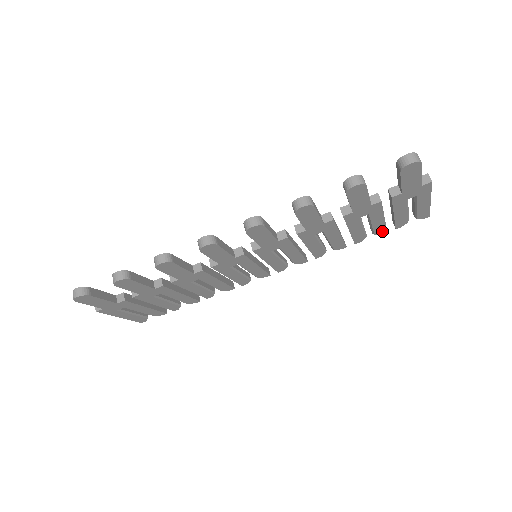
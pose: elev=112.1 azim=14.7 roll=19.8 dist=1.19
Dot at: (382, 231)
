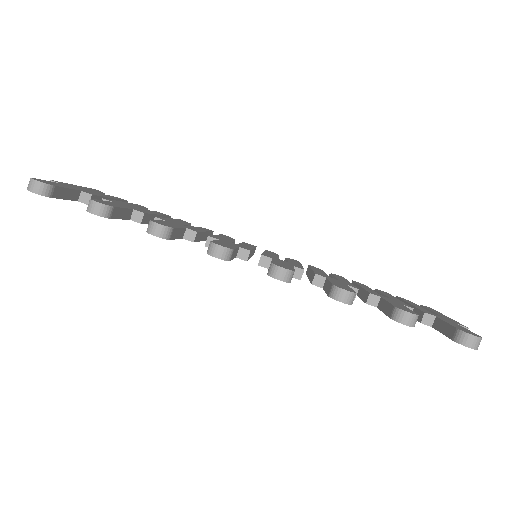
Dot at: occluded
